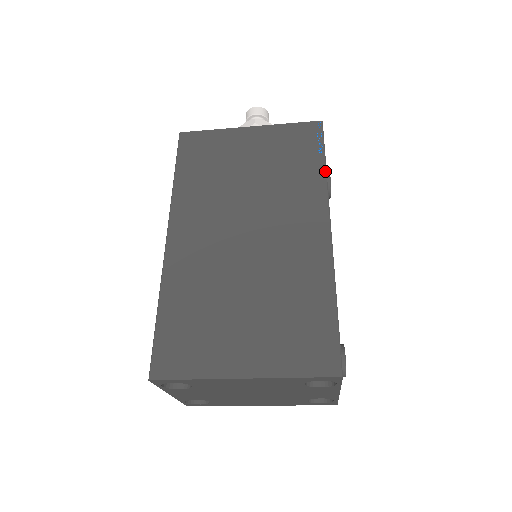
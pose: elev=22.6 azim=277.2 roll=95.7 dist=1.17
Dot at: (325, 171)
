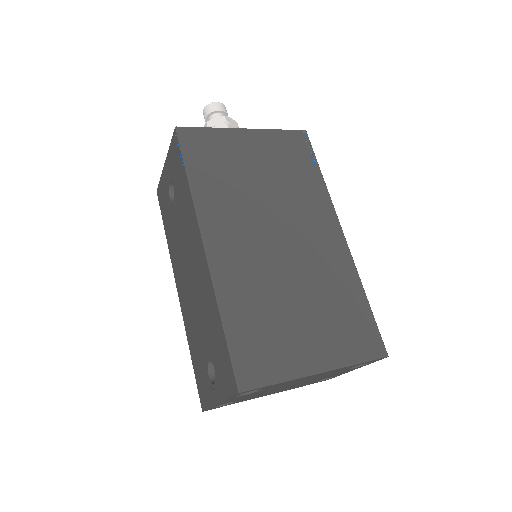
Dot at: (323, 179)
